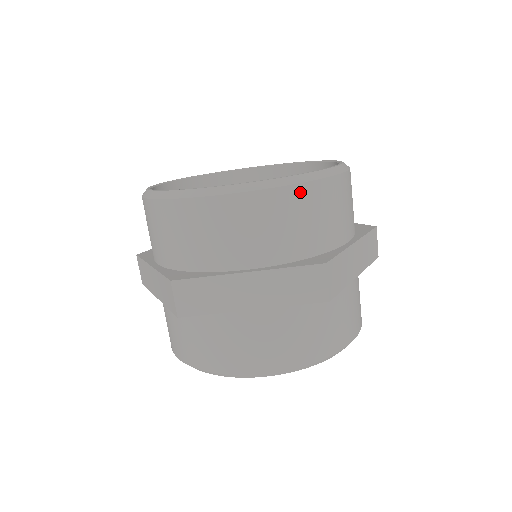
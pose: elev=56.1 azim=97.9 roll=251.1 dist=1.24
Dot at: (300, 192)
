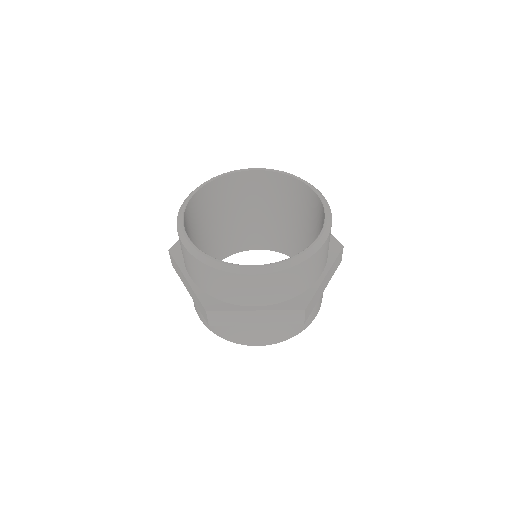
Dot at: (295, 269)
